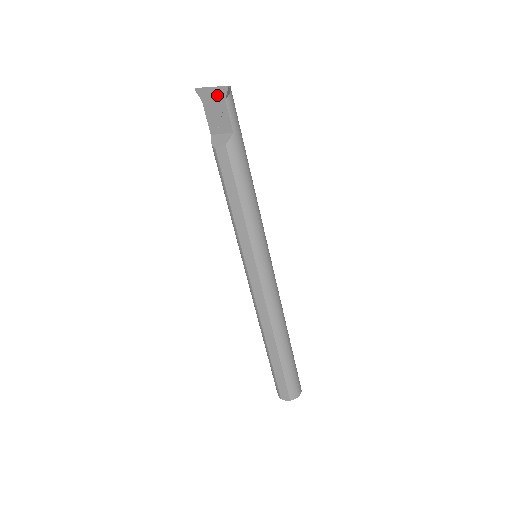
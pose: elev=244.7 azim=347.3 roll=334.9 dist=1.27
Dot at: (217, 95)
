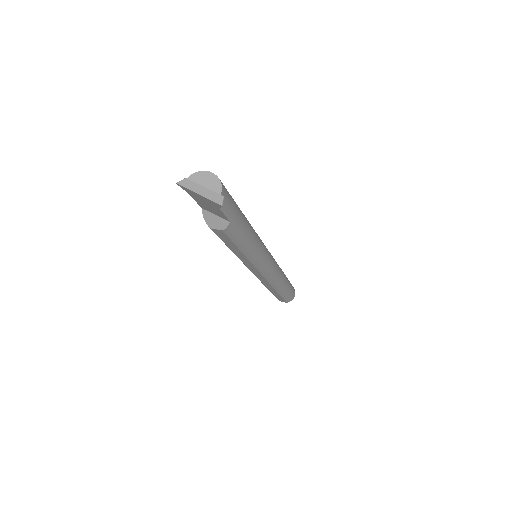
Dot at: (208, 201)
